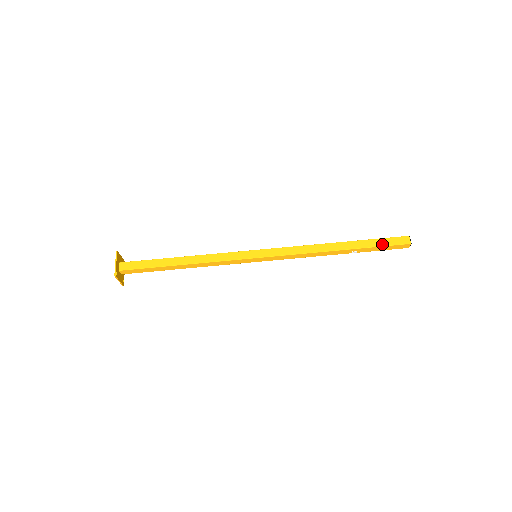
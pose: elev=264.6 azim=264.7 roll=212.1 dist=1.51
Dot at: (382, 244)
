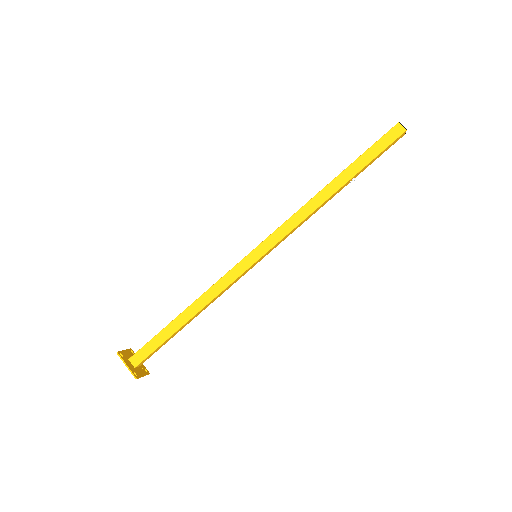
Dot at: (376, 152)
